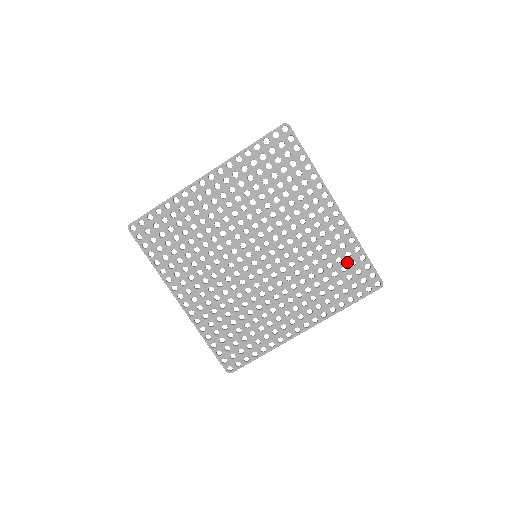
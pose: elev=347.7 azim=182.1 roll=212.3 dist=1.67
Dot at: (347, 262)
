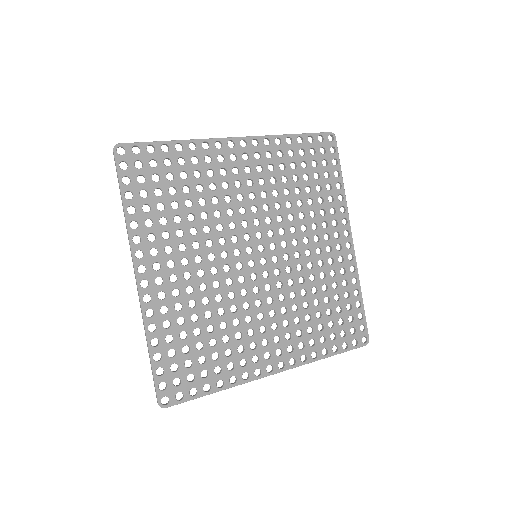
Dot at: (344, 303)
